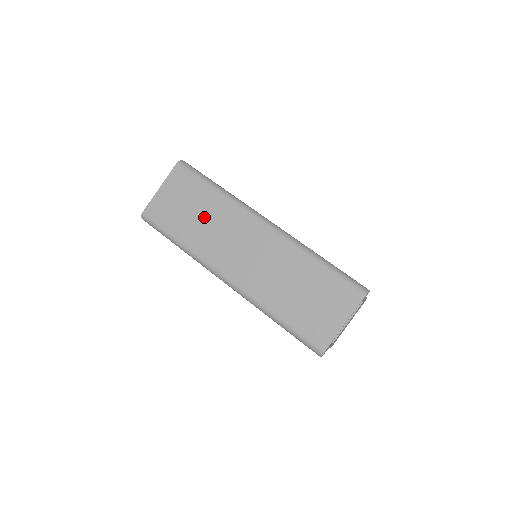
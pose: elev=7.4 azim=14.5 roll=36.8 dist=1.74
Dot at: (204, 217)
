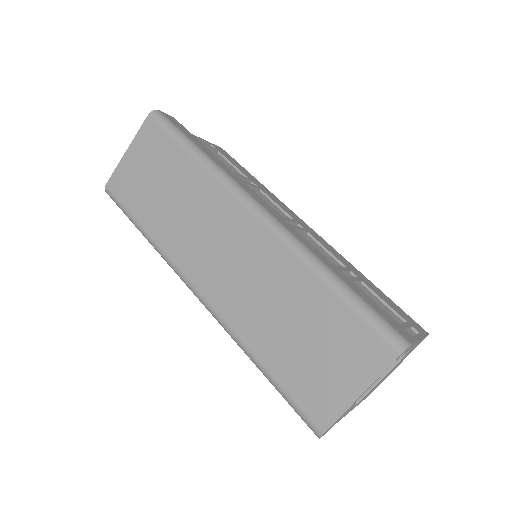
Dot at: (175, 197)
